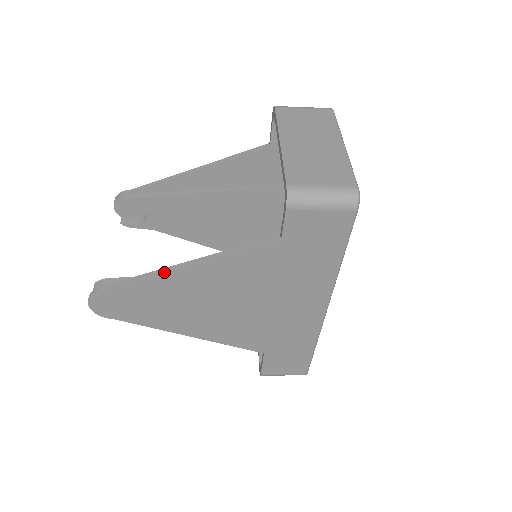
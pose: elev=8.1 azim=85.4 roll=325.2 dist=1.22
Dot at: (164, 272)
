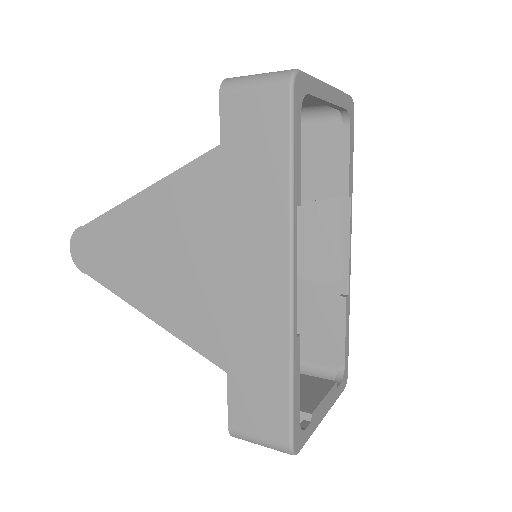
Dot at: (126, 201)
